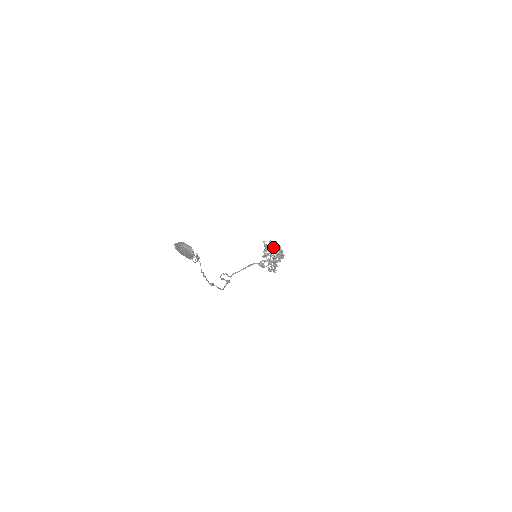
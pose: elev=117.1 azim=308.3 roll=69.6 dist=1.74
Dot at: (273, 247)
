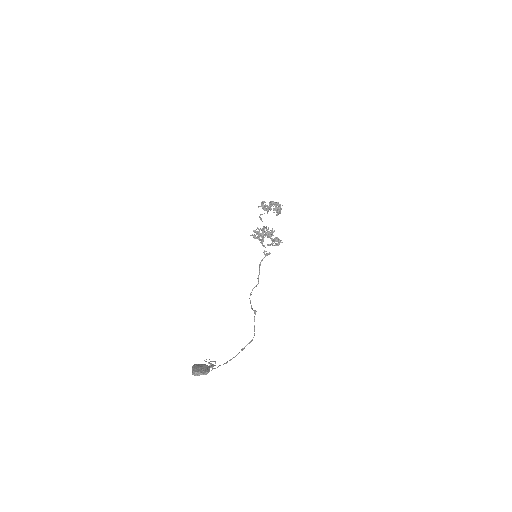
Dot at: (265, 209)
